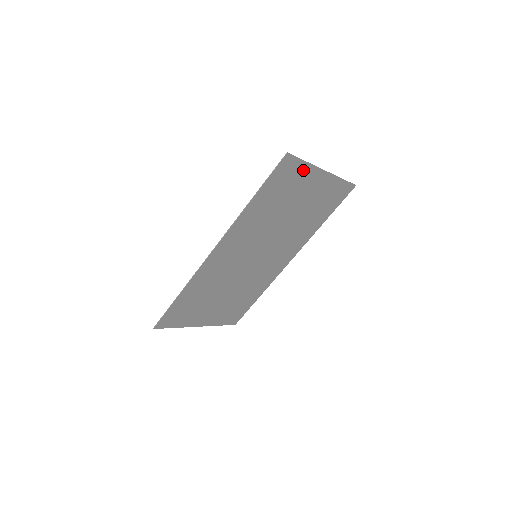
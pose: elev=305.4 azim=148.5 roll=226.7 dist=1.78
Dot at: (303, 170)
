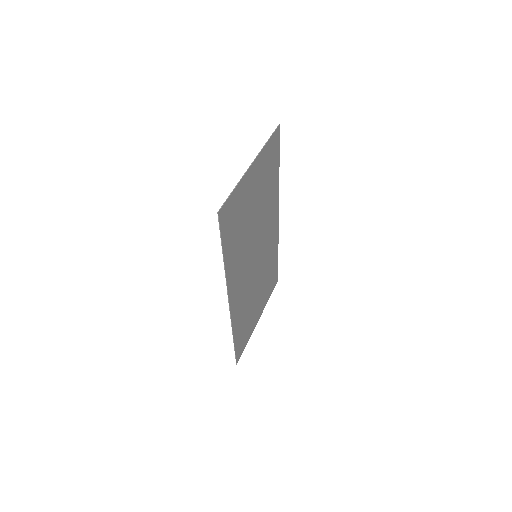
Dot at: (237, 193)
